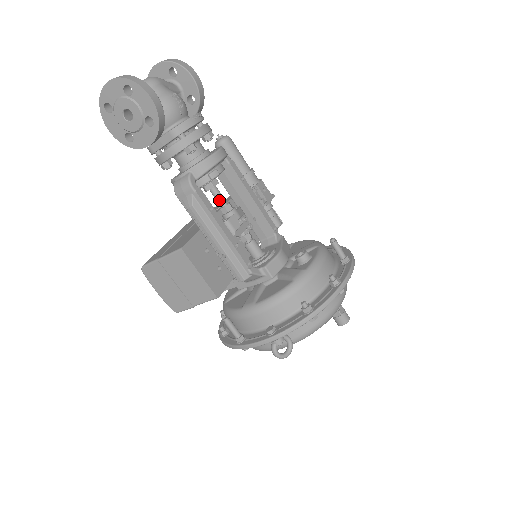
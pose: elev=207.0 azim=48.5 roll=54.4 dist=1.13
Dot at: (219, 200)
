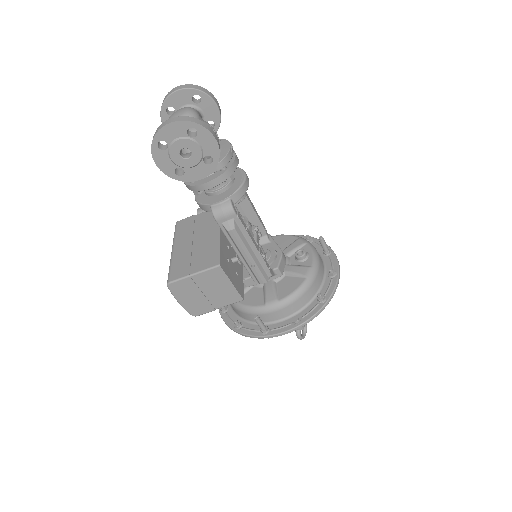
Dot at: occluded
